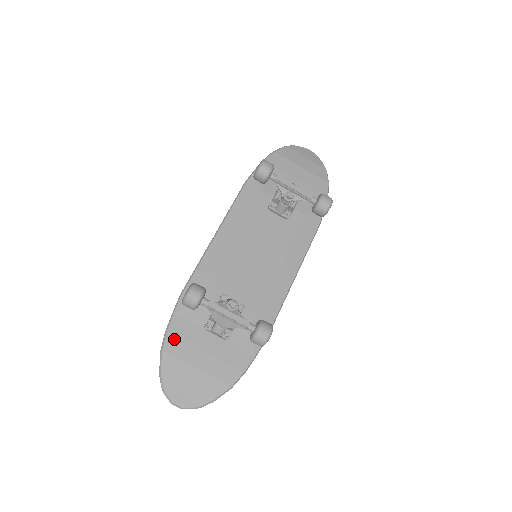
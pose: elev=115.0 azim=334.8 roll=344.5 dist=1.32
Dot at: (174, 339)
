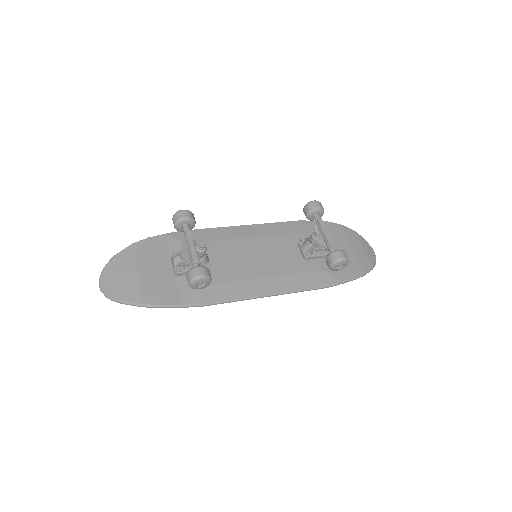
Dot at: (147, 245)
